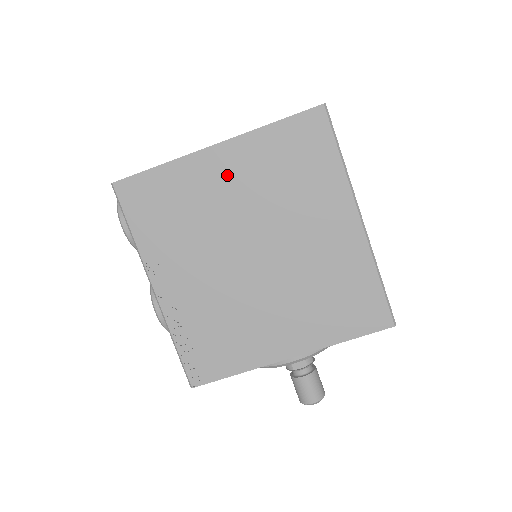
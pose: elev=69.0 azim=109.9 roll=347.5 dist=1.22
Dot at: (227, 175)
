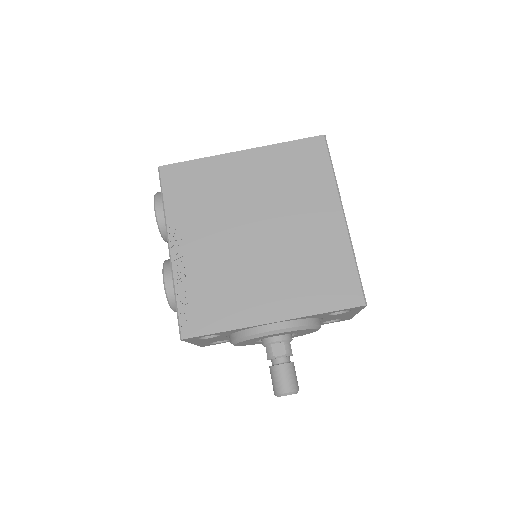
Dot at: (246, 172)
